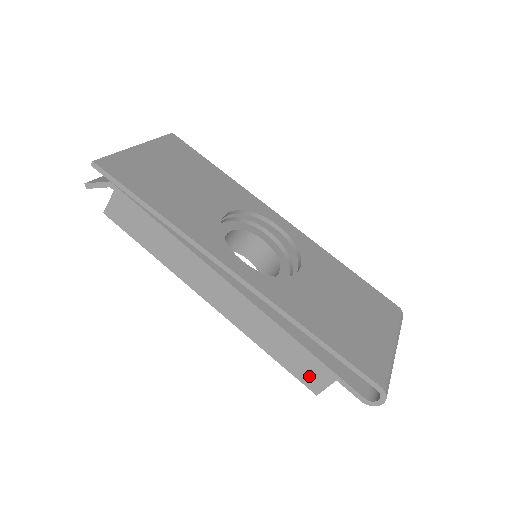
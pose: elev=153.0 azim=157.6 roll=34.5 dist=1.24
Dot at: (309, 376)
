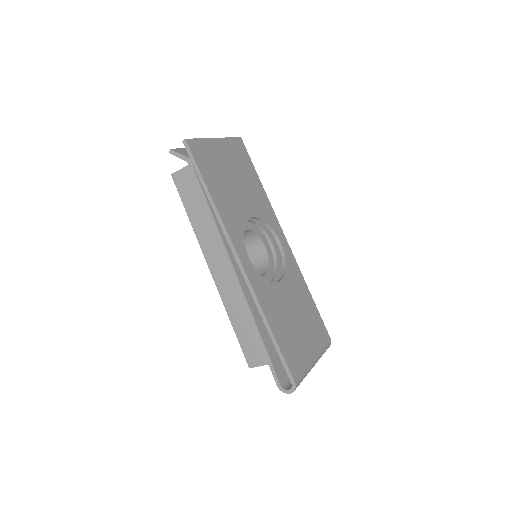
Dot at: (252, 353)
